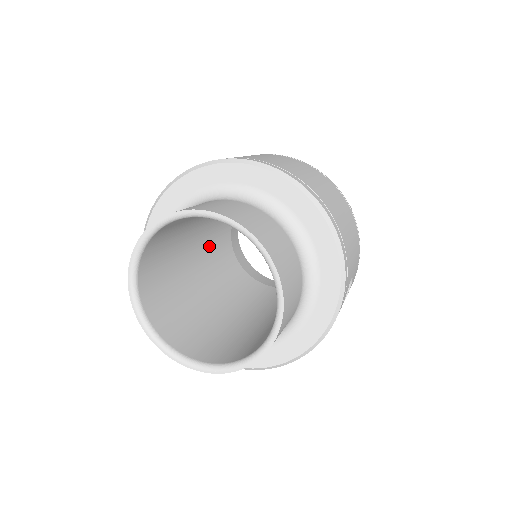
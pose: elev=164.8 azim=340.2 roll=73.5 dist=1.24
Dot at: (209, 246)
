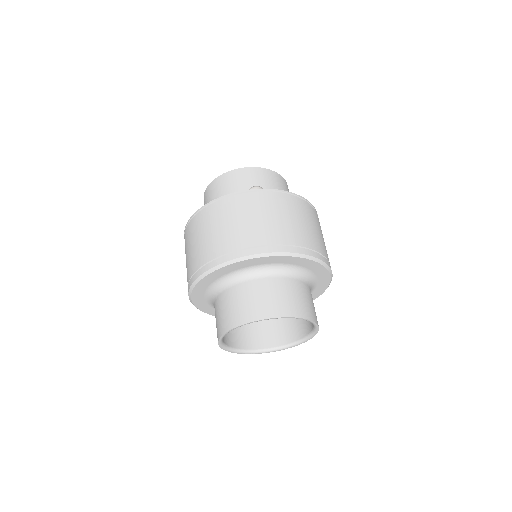
Dot at: occluded
